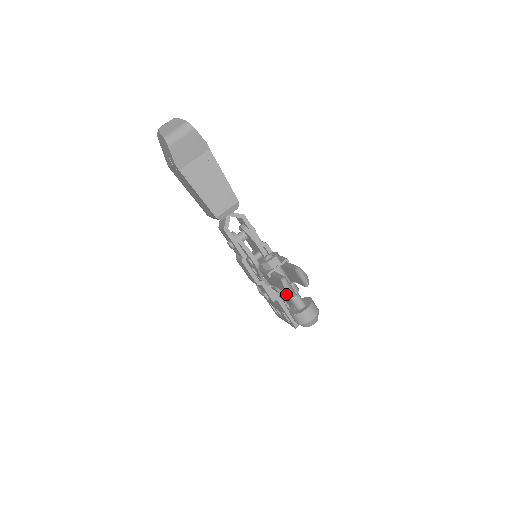
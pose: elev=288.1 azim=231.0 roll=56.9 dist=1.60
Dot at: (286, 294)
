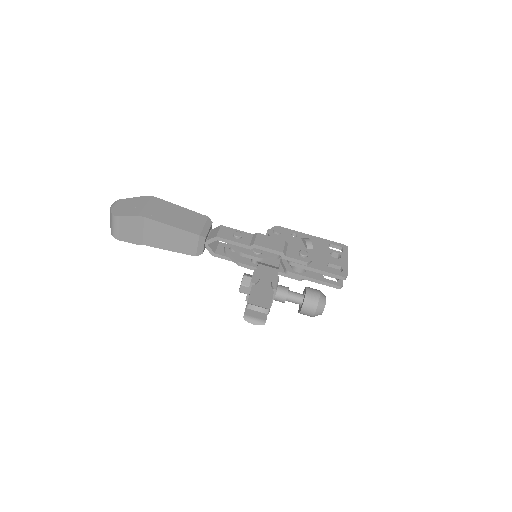
Dot at: (279, 301)
